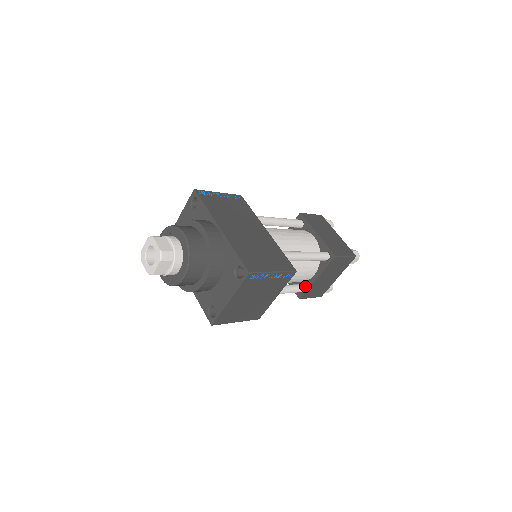
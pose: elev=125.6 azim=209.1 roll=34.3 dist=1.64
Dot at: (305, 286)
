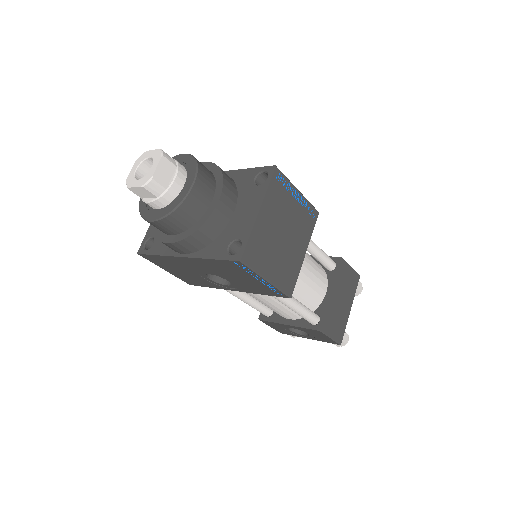
Dot at: (320, 311)
